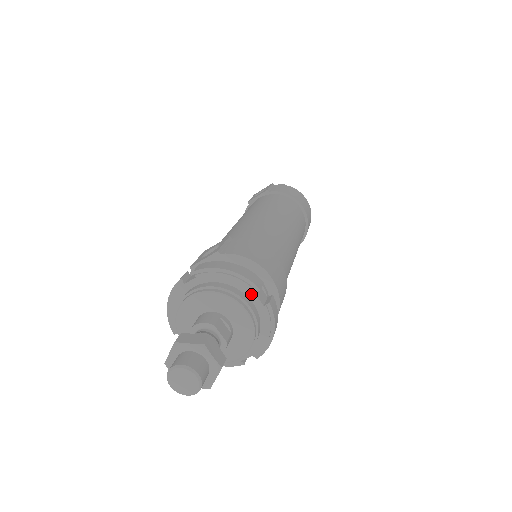
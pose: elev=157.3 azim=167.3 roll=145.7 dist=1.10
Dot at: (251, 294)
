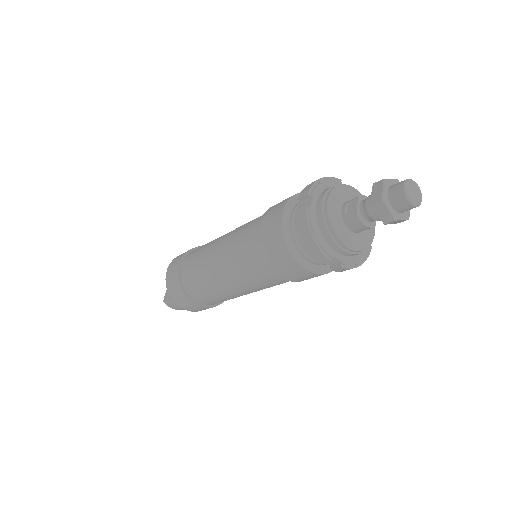
Dot at: occluded
